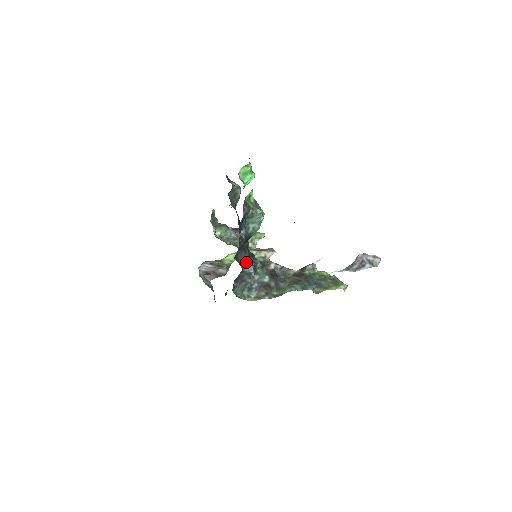
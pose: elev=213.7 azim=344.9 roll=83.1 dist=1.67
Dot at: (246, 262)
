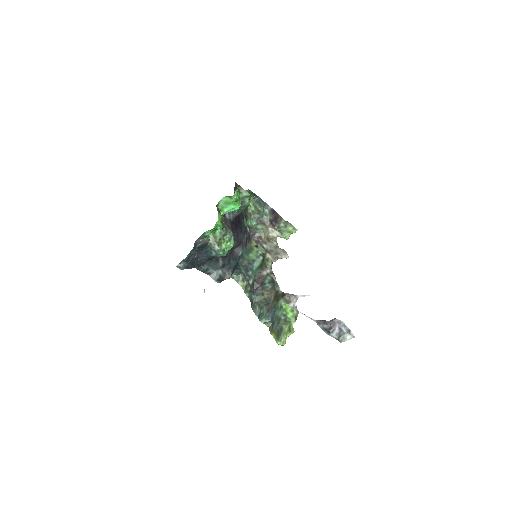
Dot at: (218, 269)
